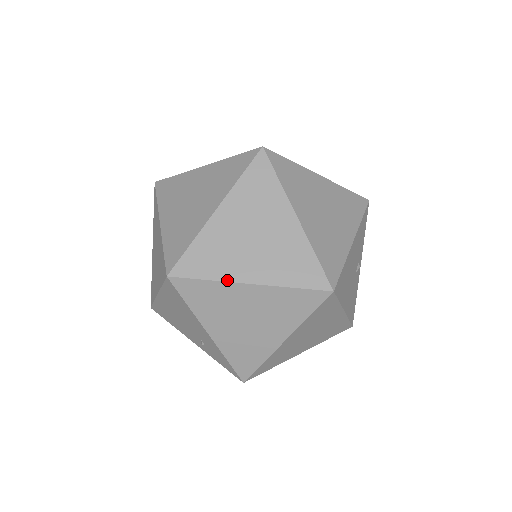
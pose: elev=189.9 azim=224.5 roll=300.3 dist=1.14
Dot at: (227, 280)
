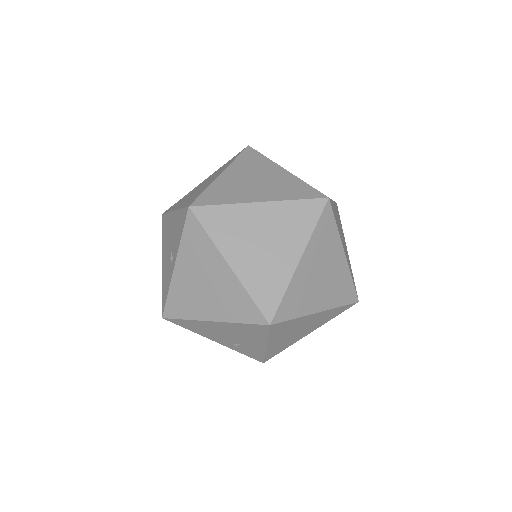
Dot at: (307, 314)
